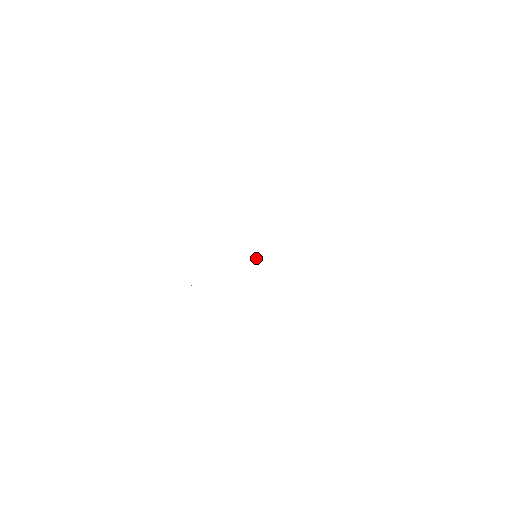
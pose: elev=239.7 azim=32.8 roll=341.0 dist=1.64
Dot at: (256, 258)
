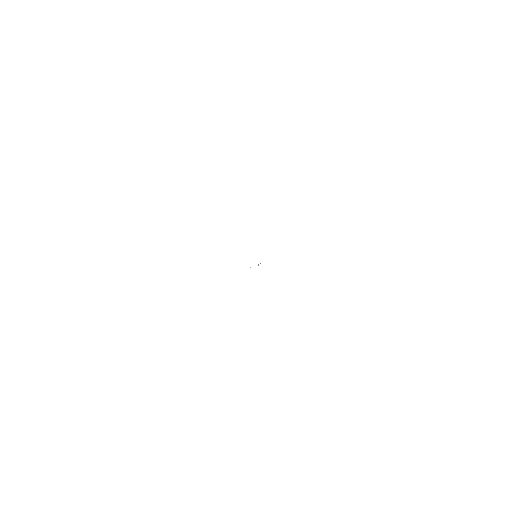
Dot at: occluded
